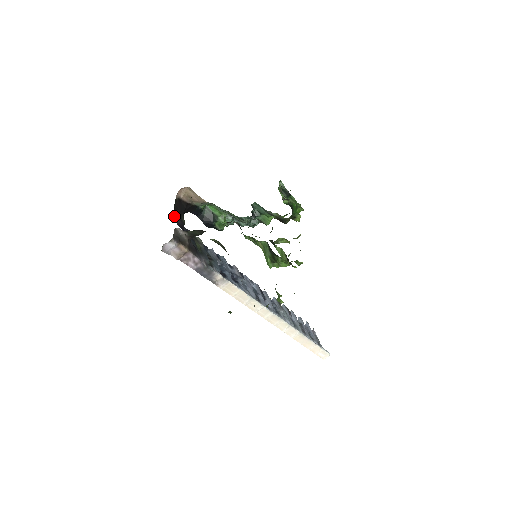
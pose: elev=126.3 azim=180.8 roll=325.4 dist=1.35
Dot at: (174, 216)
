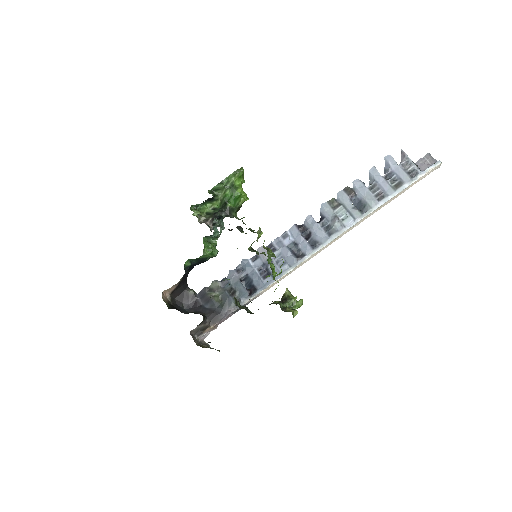
Dot at: (183, 307)
